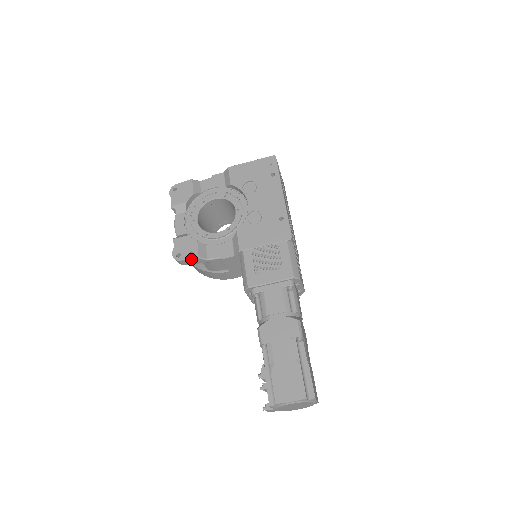
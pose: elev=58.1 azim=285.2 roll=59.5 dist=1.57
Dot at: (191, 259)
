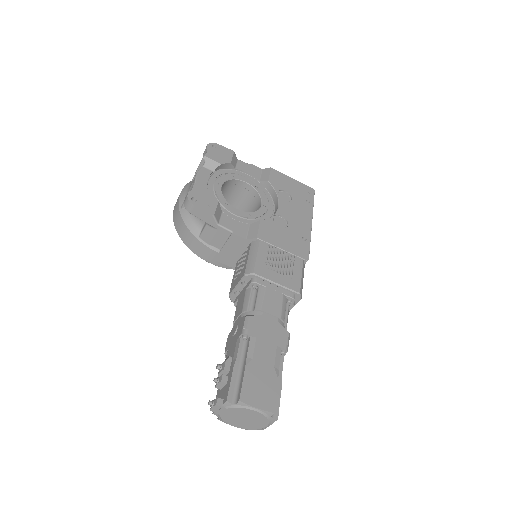
Dot at: (205, 211)
